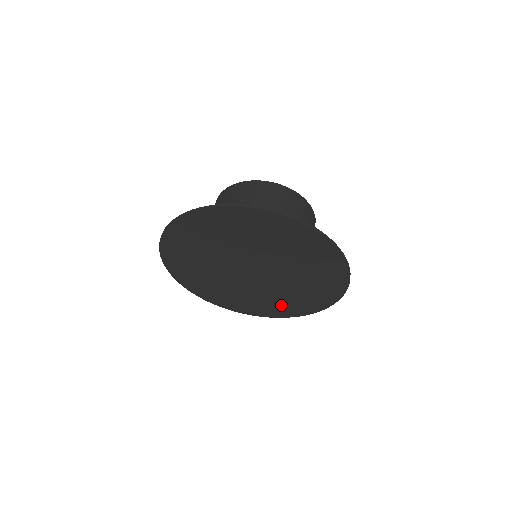
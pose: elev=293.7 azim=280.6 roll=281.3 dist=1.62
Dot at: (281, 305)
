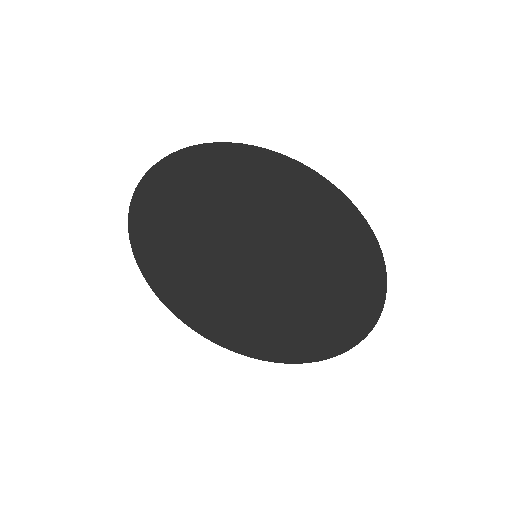
Dot at: (214, 320)
